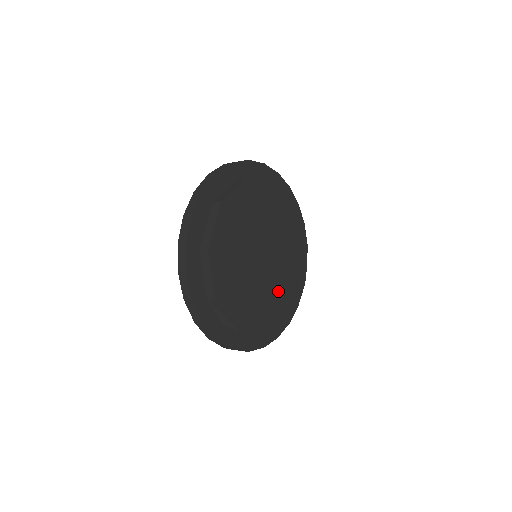
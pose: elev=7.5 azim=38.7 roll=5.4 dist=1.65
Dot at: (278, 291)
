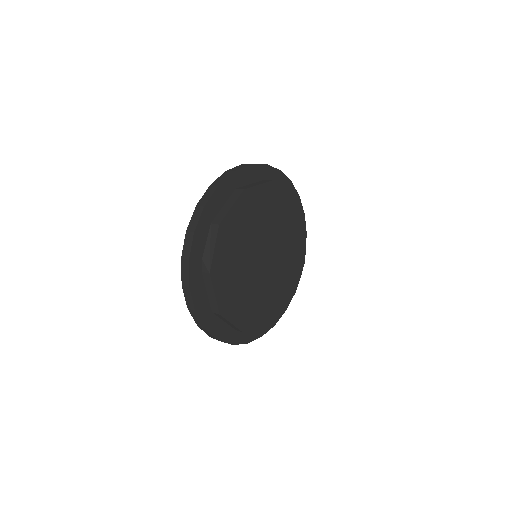
Dot at: (251, 297)
